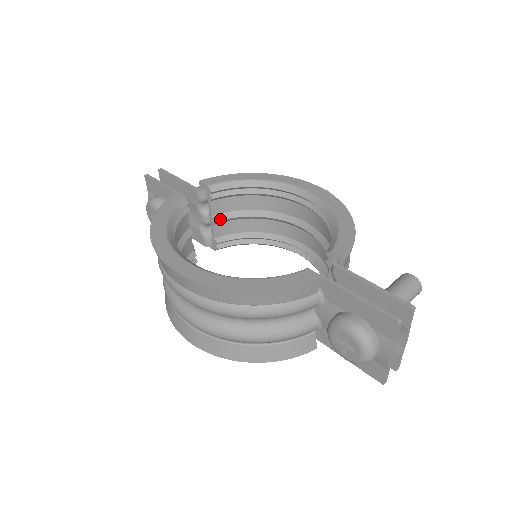
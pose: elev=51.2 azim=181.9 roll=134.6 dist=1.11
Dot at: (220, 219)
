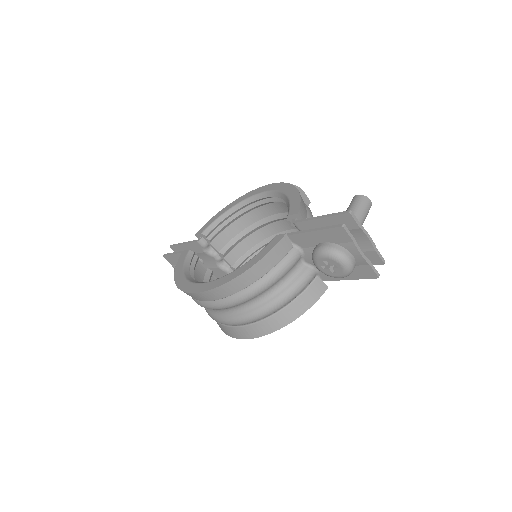
Dot at: (225, 251)
